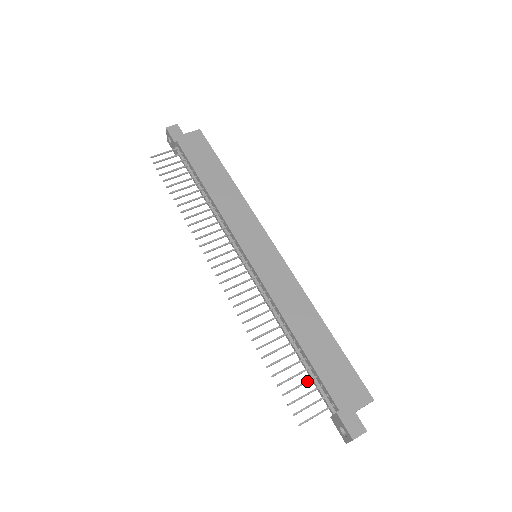
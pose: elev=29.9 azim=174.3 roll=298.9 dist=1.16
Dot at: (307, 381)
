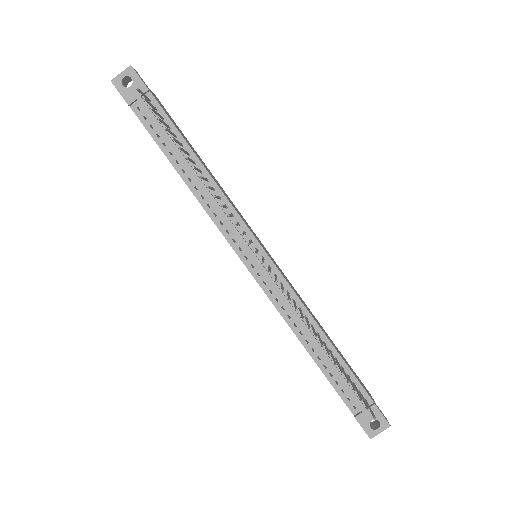
Dot at: (350, 379)
